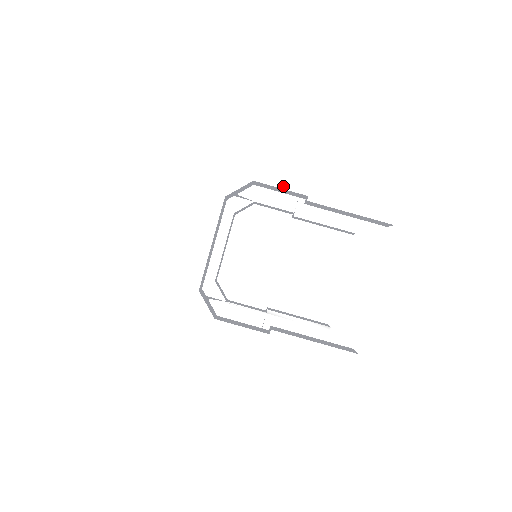
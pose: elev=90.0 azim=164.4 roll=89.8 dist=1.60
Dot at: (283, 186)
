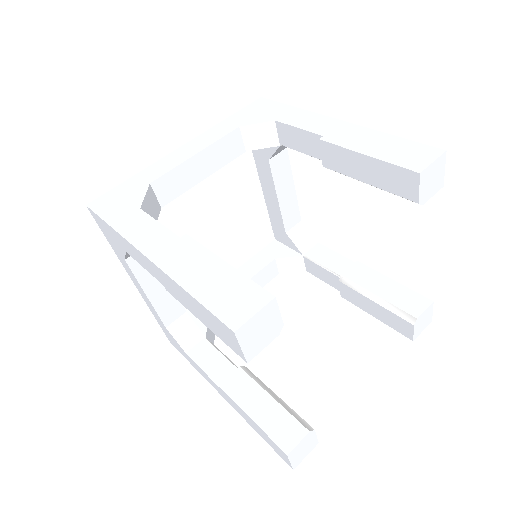
Dot at: (143, 266)
